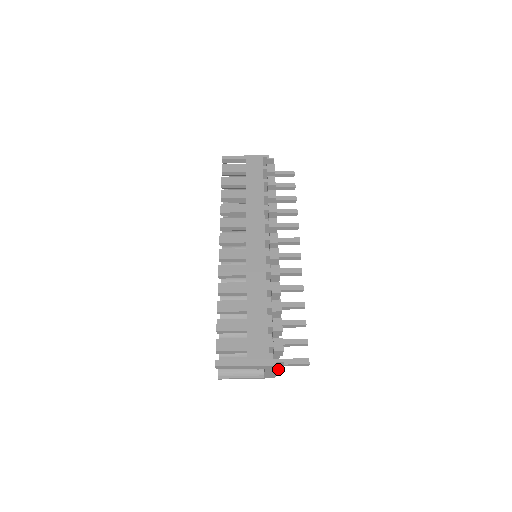
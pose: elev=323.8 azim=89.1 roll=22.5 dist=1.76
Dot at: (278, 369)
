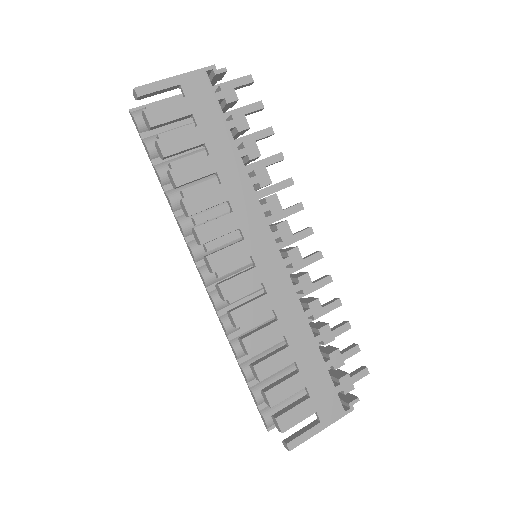
Dot at: occluded
